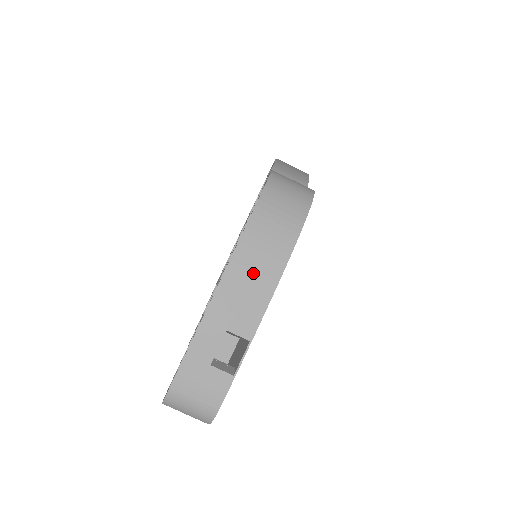
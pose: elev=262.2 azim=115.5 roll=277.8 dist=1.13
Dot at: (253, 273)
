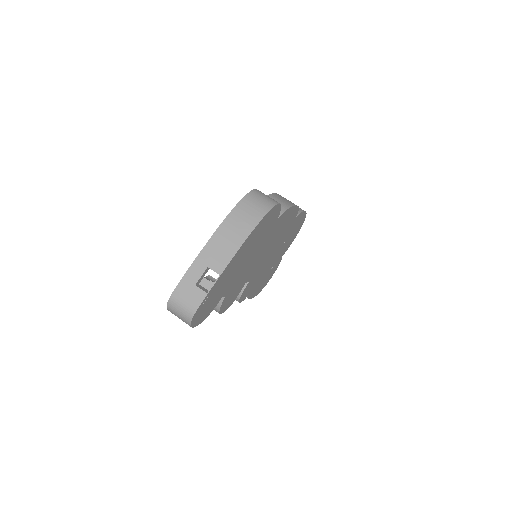
Dot at: (228, 238)
